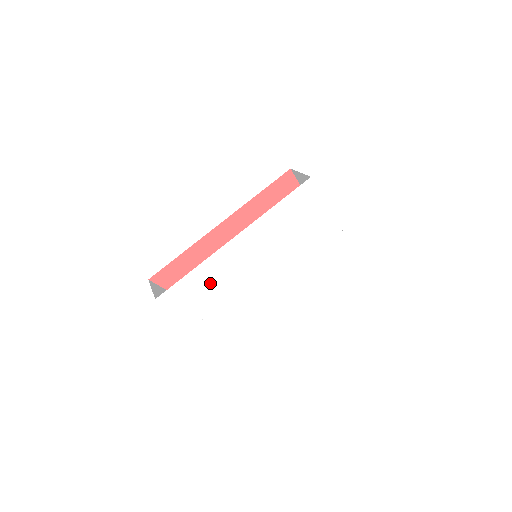
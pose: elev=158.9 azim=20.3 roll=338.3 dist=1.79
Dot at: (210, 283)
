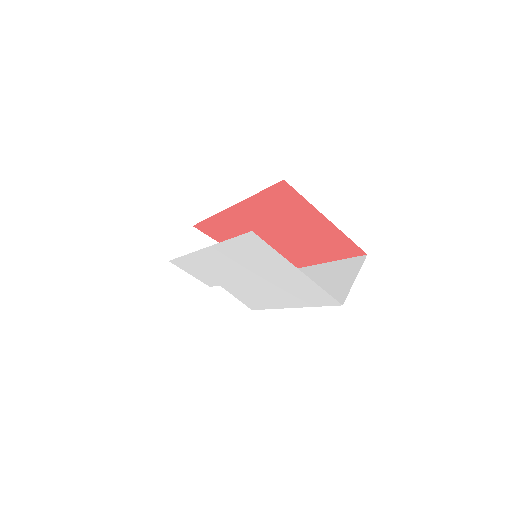
Dot at: (202, 269)
